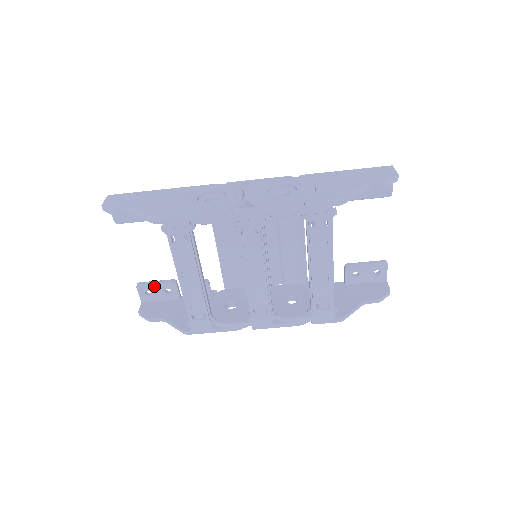
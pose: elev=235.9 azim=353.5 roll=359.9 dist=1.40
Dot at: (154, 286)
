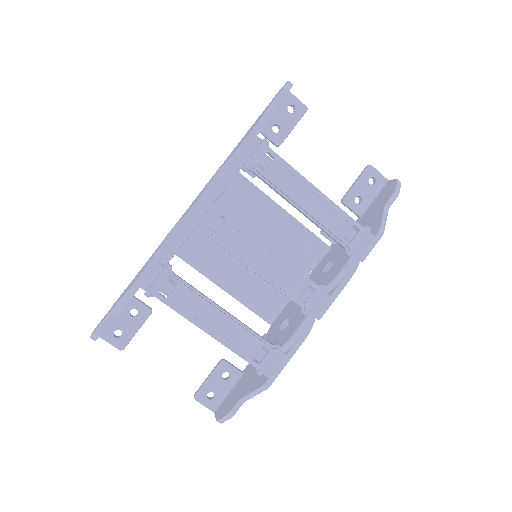
Dot at: (209, 383)
